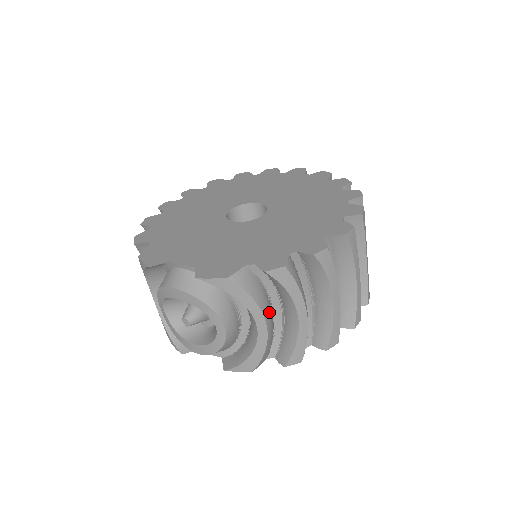
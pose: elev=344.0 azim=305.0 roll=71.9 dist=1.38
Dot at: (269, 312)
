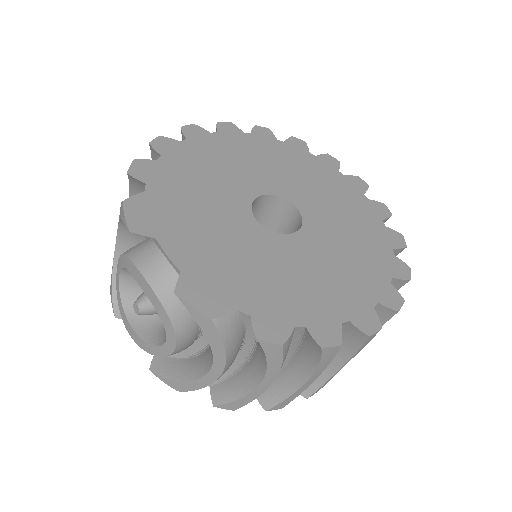
Dot at: (233, 360)
